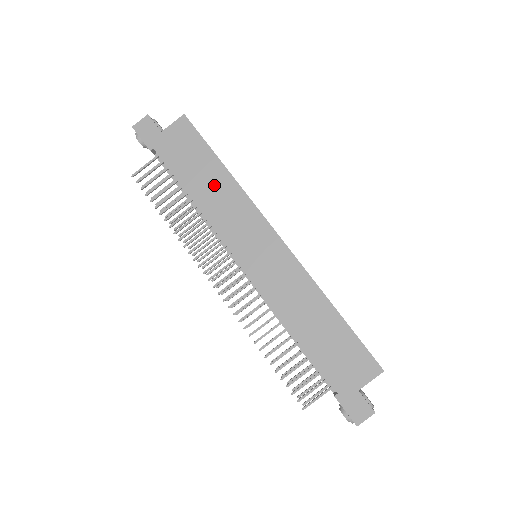
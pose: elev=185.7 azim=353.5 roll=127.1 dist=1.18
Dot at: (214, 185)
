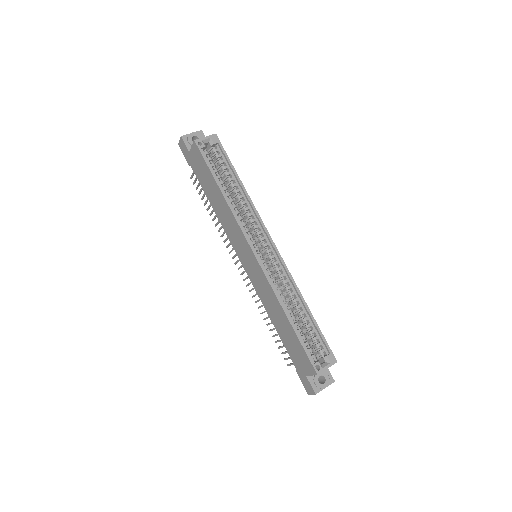
Dot at: (219, 202)
